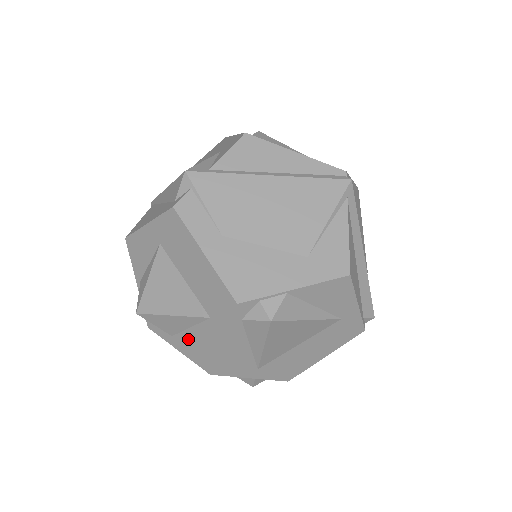
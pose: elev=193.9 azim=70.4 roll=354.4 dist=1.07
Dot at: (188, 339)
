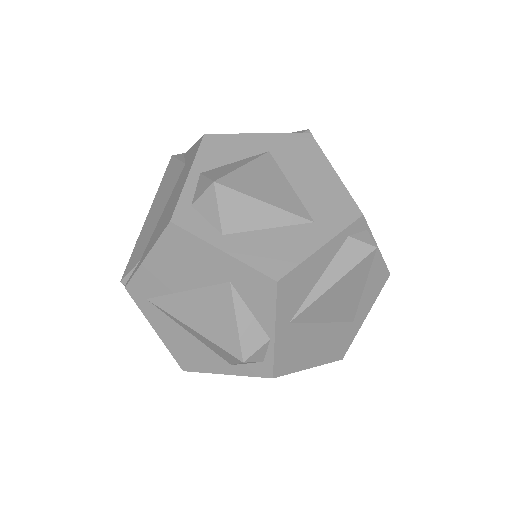
Dot at: (257, 240)
